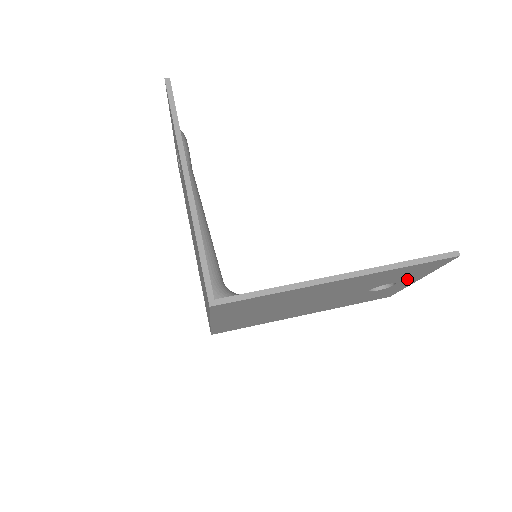
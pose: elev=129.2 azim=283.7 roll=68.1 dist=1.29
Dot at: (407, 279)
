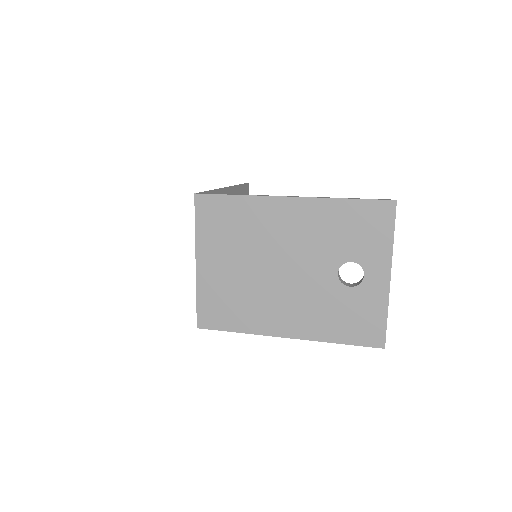
Dot at: (371, 260)
